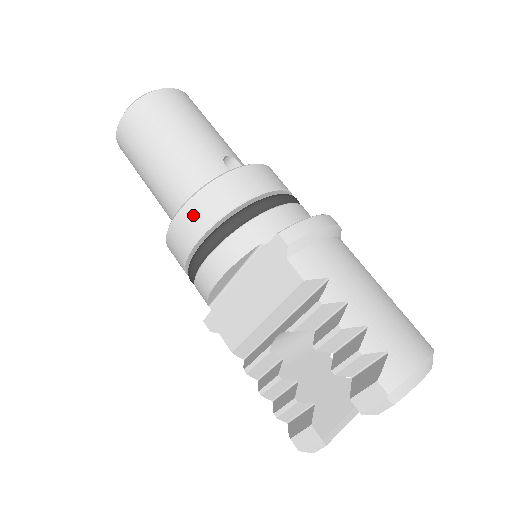
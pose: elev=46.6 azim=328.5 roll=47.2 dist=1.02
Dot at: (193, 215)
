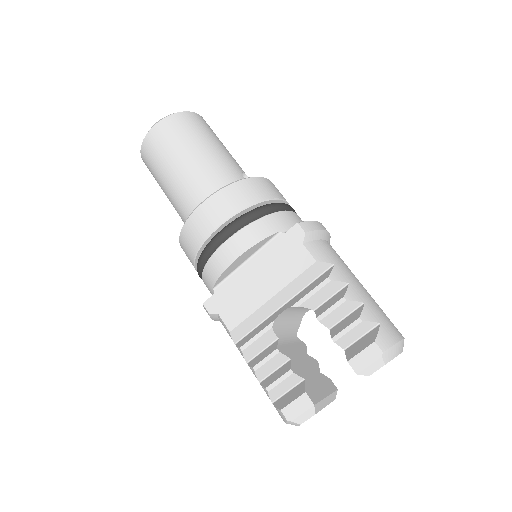
Dot at: (222, 202)
